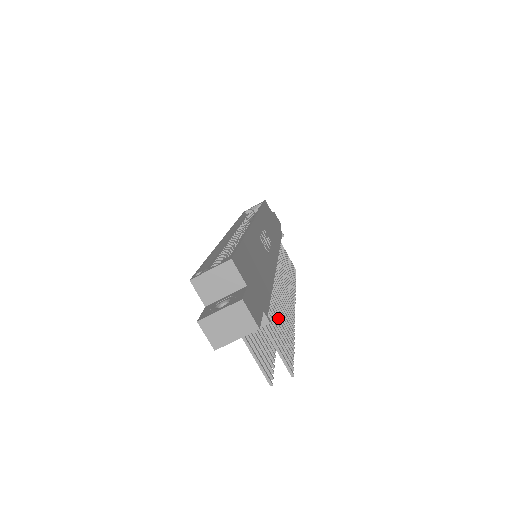
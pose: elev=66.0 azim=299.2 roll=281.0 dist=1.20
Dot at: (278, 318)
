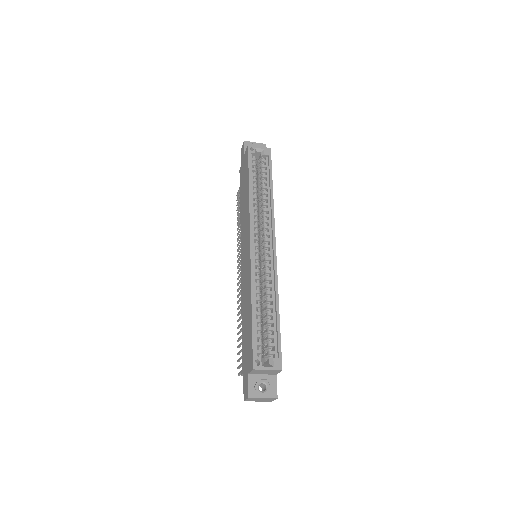
Dot at: occluded
